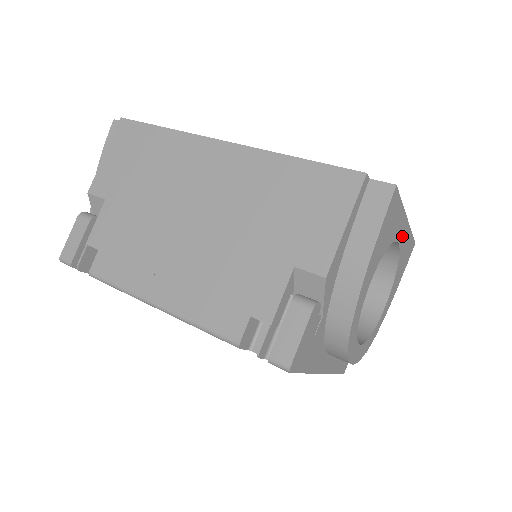
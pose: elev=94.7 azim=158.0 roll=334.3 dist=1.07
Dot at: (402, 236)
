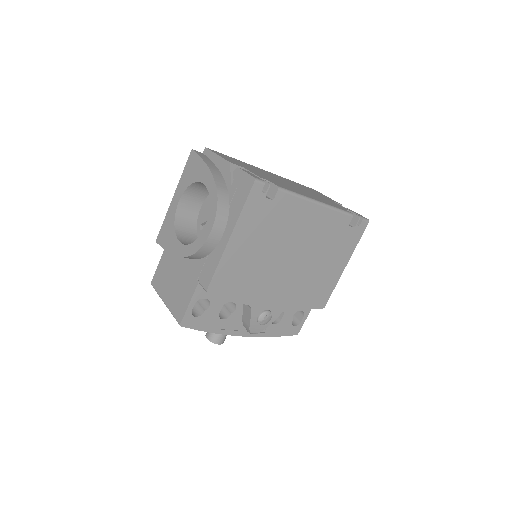
Dot at: occluded
